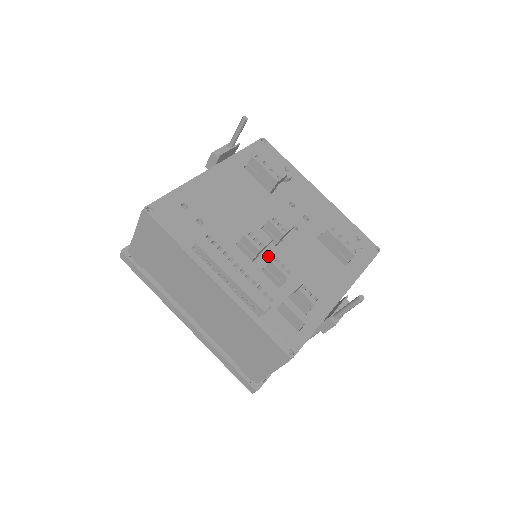
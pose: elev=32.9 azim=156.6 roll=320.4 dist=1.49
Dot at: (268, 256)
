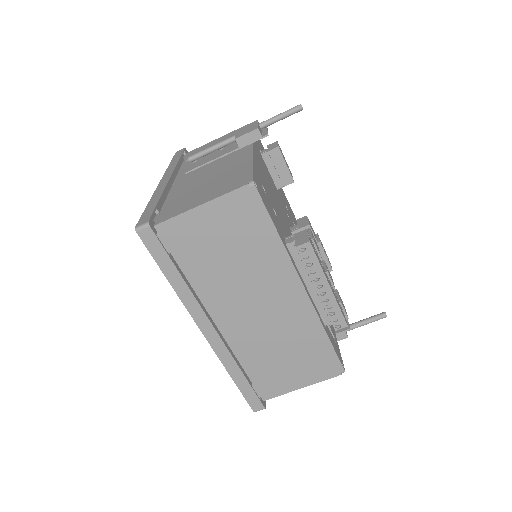
Dot at: occluded
